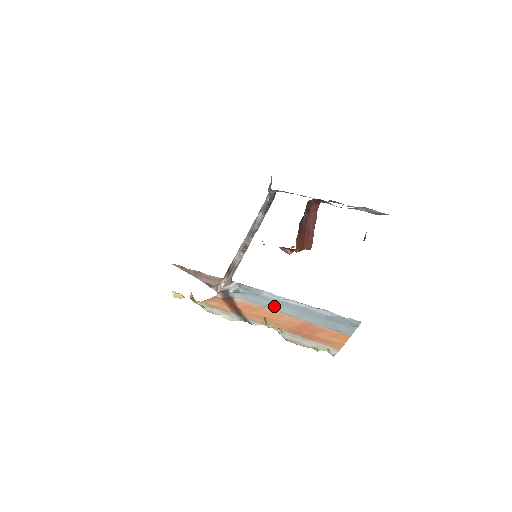
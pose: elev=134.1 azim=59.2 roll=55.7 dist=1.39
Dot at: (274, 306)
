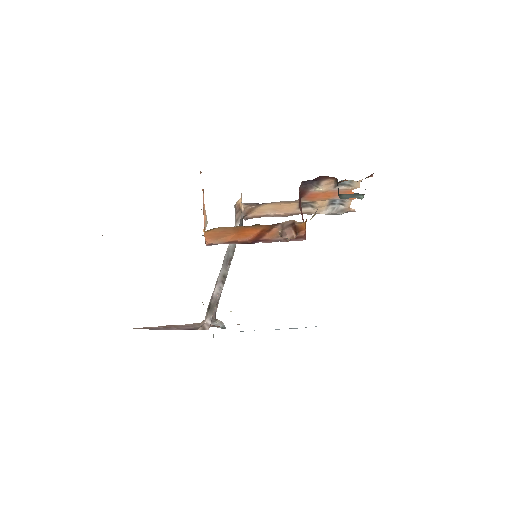
Dot at: occluded
